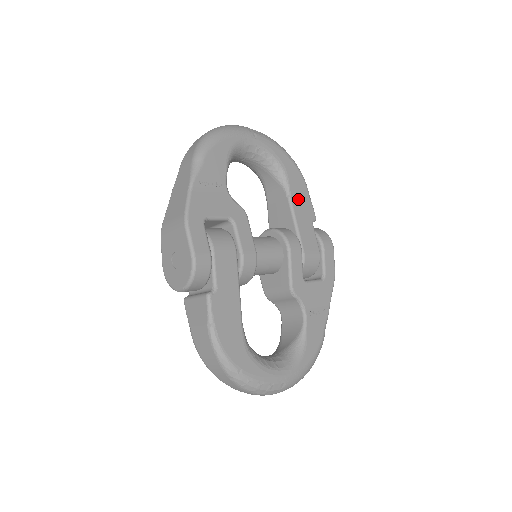
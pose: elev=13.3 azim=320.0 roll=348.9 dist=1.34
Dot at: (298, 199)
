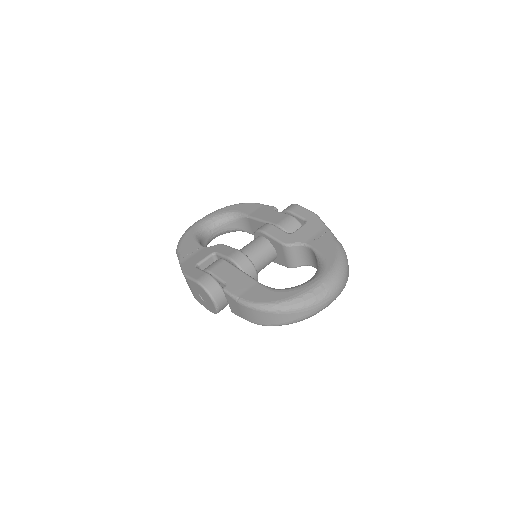
Dot at: (255, 212)
